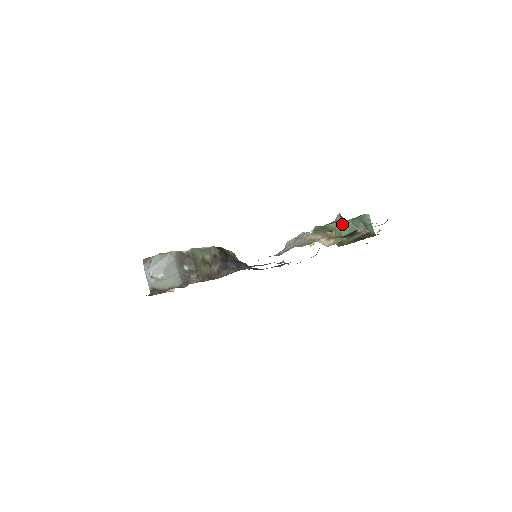
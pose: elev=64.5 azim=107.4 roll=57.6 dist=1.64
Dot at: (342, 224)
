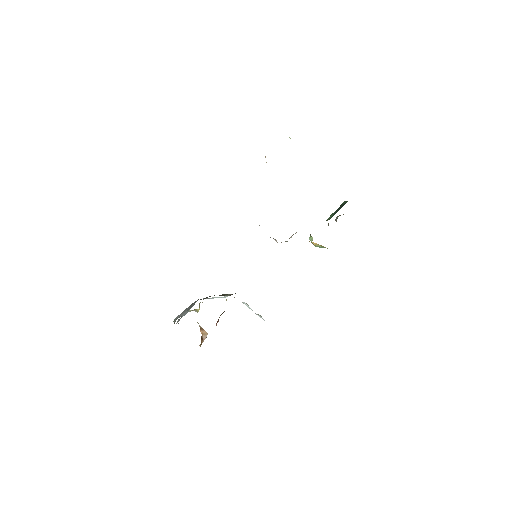
Dot at: occluded
